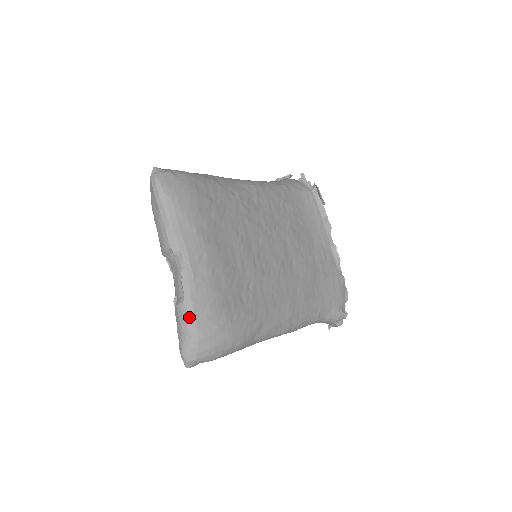
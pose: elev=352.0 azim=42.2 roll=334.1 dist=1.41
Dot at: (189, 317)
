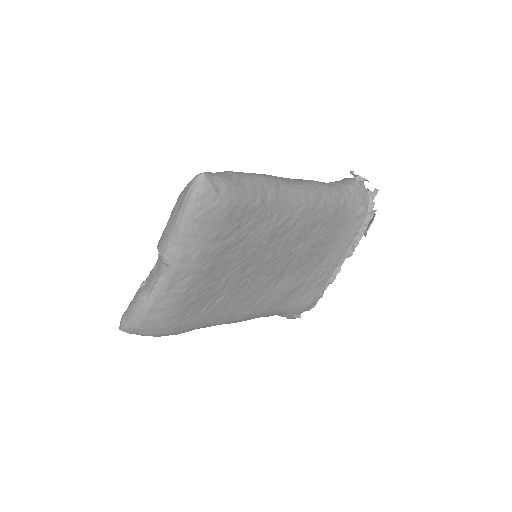
Dot at: (141, 313)
